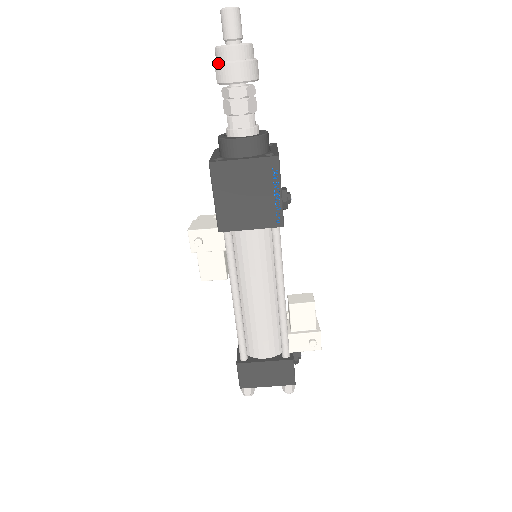
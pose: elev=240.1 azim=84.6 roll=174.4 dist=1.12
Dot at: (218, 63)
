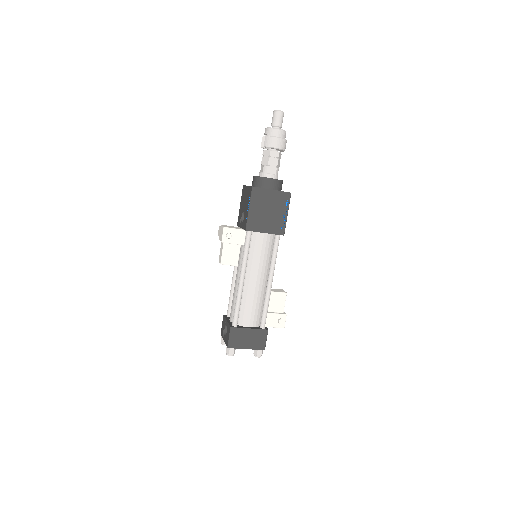
Dot at: (268, 136)
